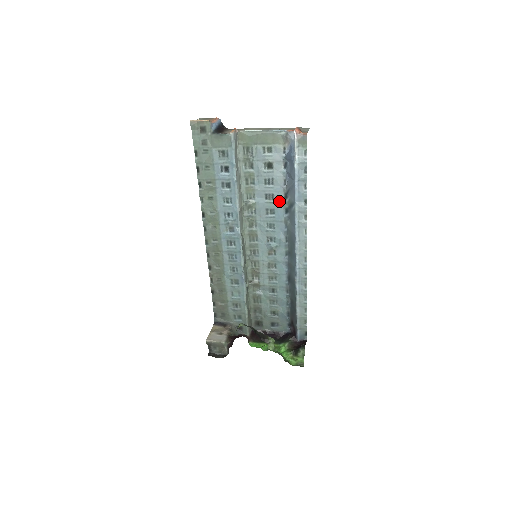
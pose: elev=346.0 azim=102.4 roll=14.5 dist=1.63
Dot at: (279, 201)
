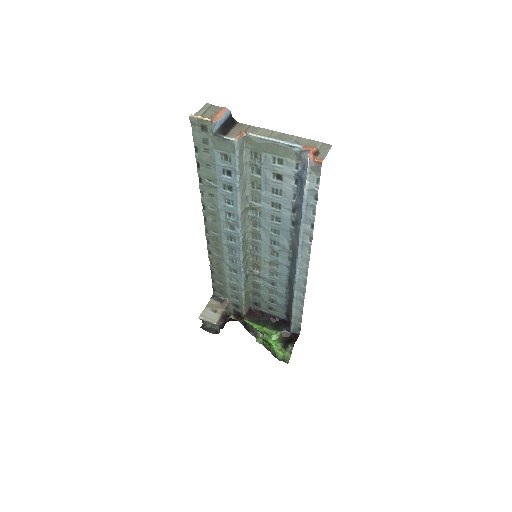
Dot at: (286, 212)
